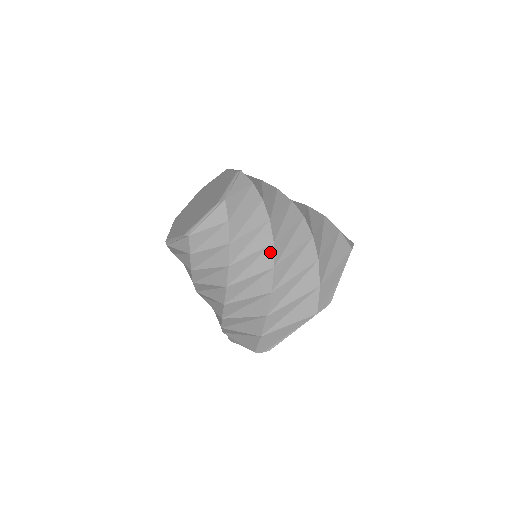
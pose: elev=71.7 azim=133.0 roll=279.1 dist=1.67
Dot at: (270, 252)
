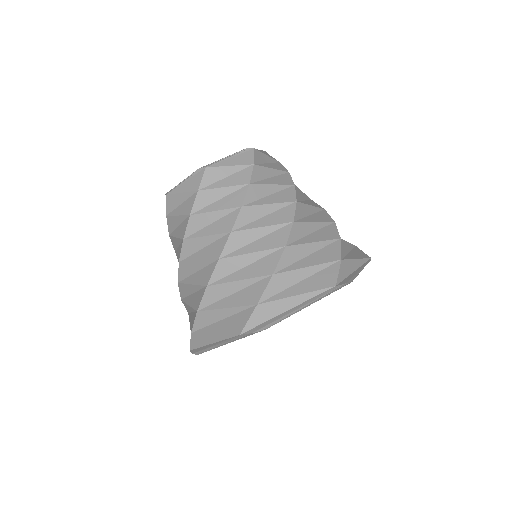
Dot at: (223, 241)
